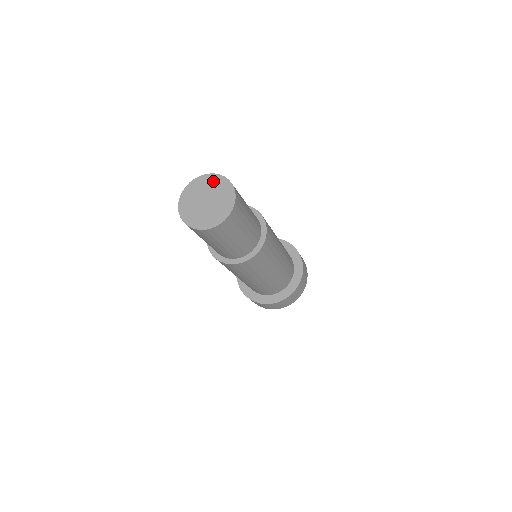
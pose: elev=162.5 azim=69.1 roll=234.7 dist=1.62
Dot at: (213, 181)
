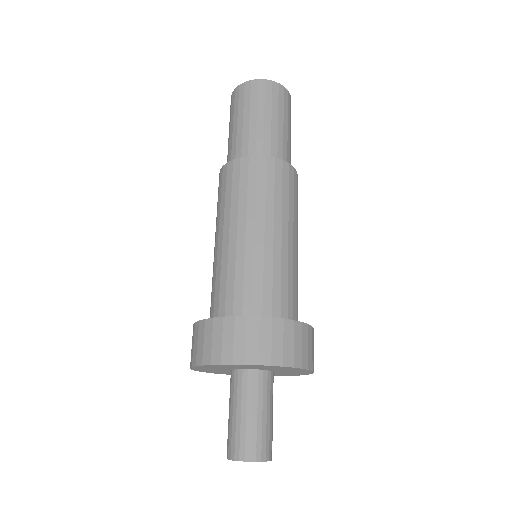
Dot at: occluded
